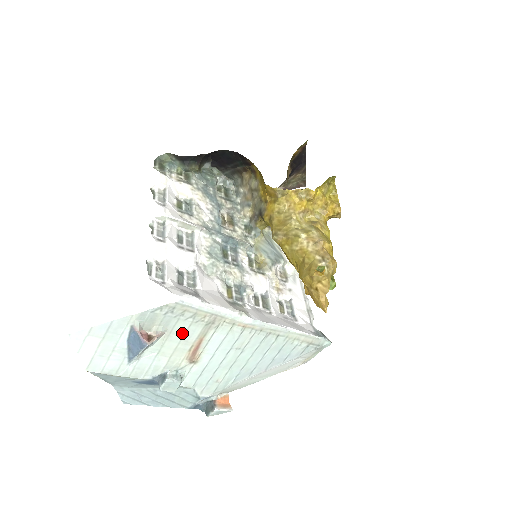
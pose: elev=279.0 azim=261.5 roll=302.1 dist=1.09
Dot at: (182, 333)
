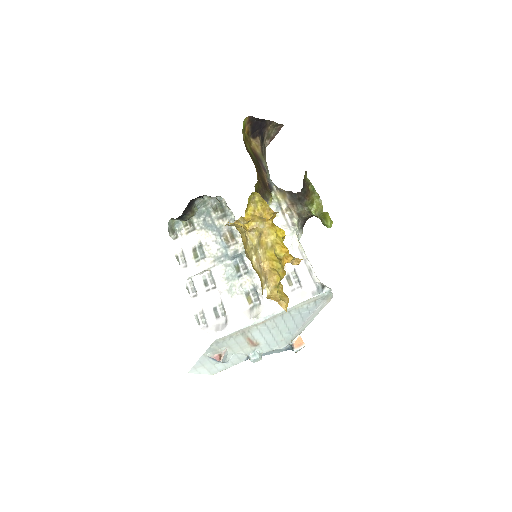
Dot at: (235, 343)
